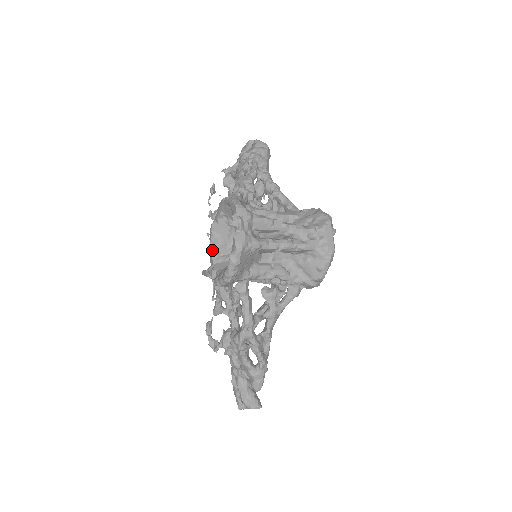
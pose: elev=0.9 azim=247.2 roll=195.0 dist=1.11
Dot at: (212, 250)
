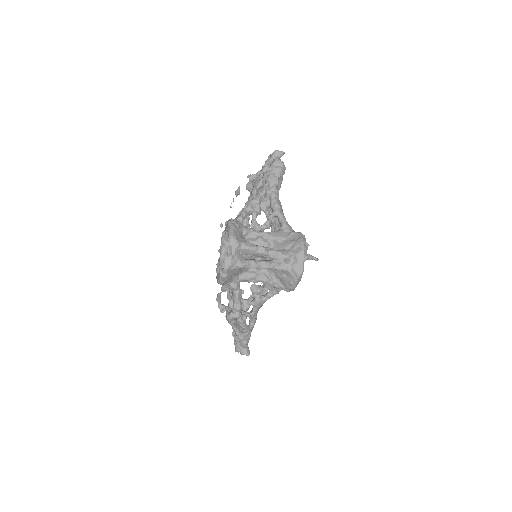
Dot at: (221, 251)
